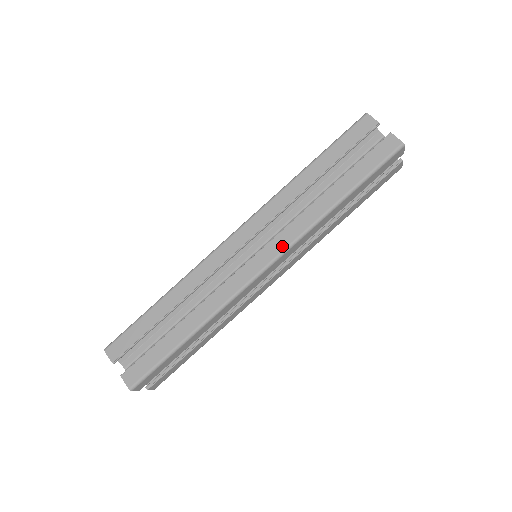
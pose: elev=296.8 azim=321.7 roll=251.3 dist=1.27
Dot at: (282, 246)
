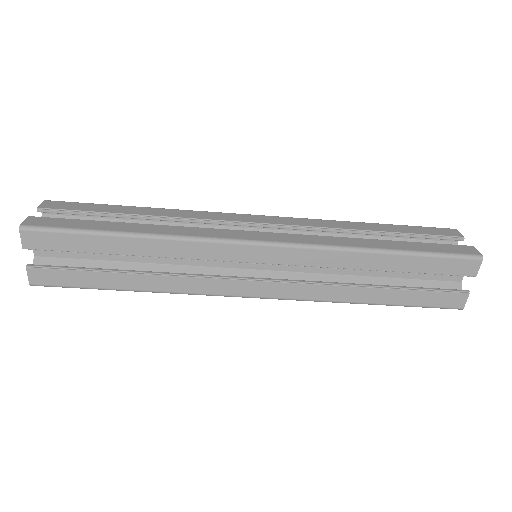
Dot at: (293, 240)
